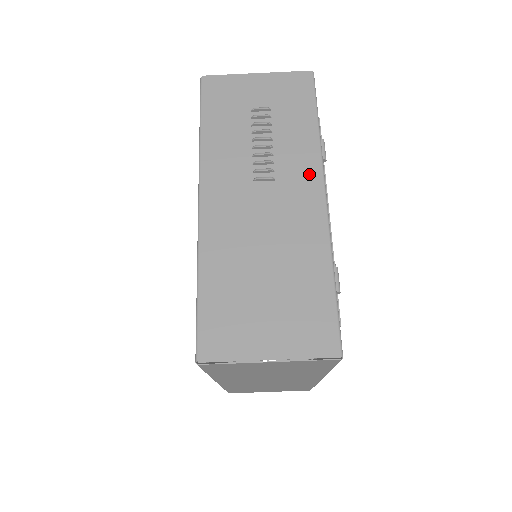
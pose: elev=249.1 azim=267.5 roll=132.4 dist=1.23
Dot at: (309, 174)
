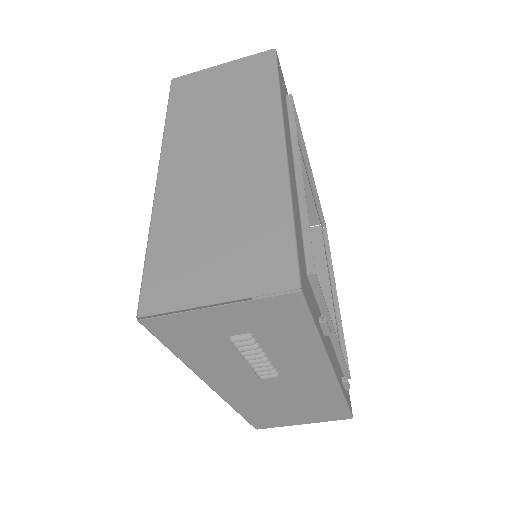
Dot at: (314, 366)
